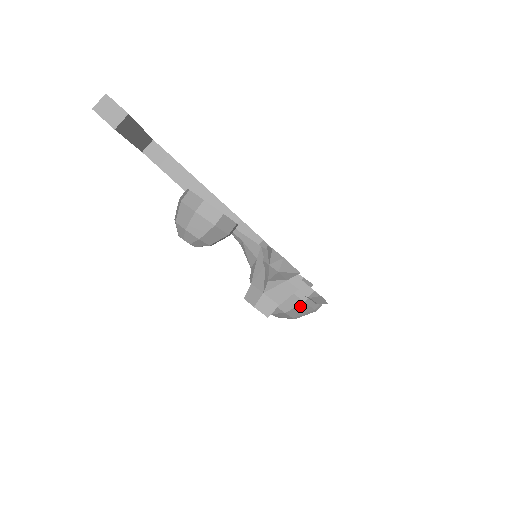
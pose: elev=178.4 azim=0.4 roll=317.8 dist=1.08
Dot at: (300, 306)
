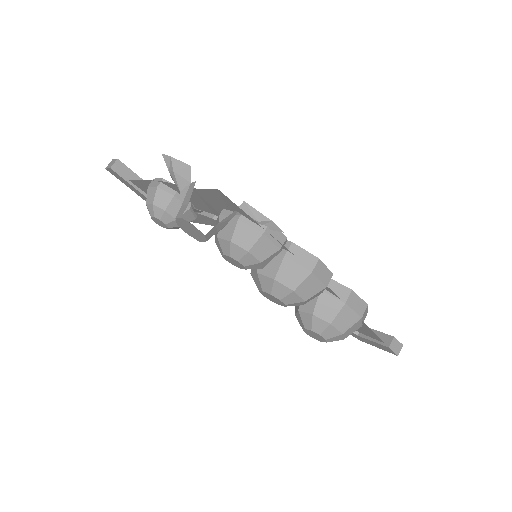
Dot at: (239, 227)
